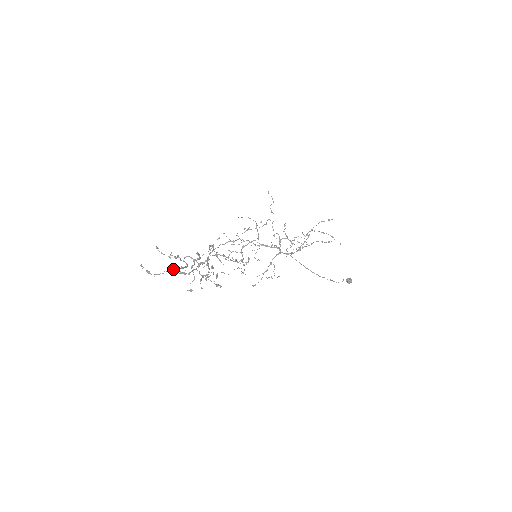
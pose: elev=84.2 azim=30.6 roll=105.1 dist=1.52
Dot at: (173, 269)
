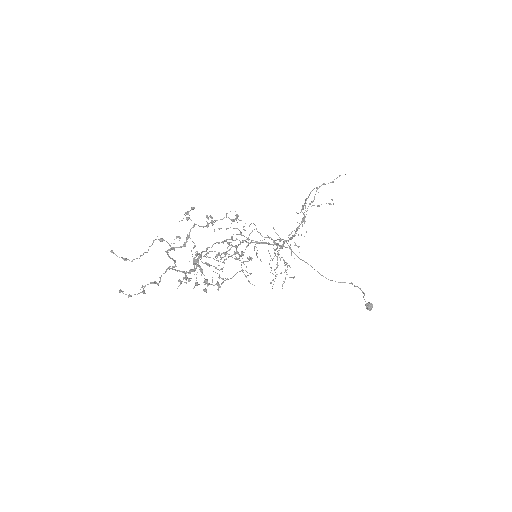
Dot at: (161, 239)
